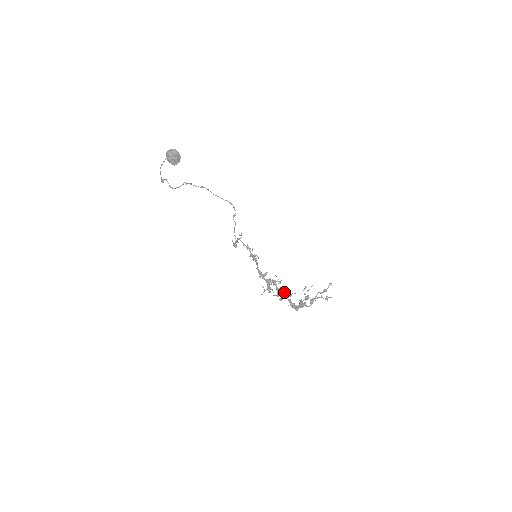
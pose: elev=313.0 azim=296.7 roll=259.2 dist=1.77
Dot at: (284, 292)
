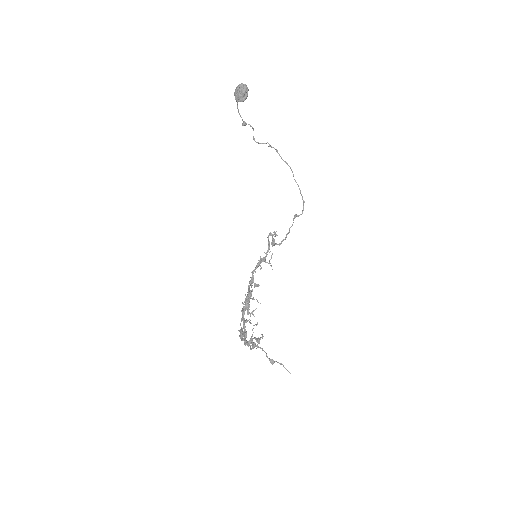
Dot at: (250, 315)
